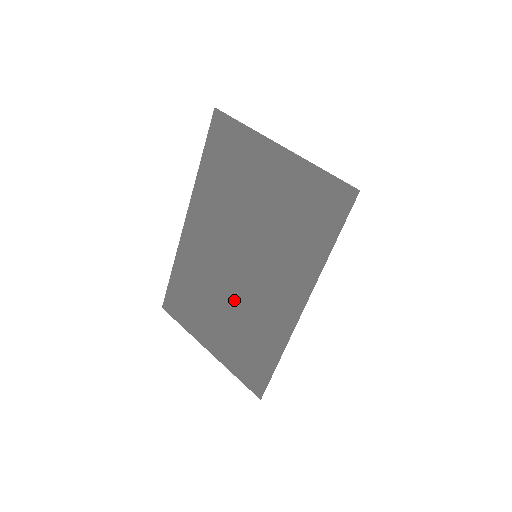
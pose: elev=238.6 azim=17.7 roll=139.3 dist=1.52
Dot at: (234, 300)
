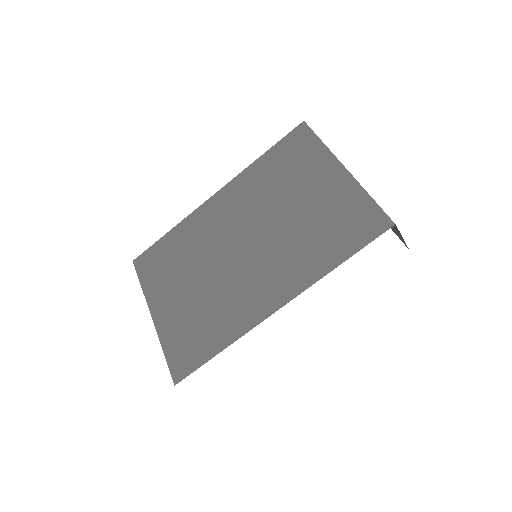
Dot at: (214, 277)
